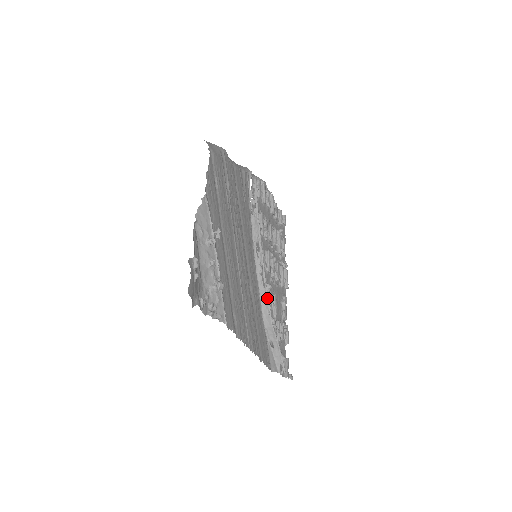
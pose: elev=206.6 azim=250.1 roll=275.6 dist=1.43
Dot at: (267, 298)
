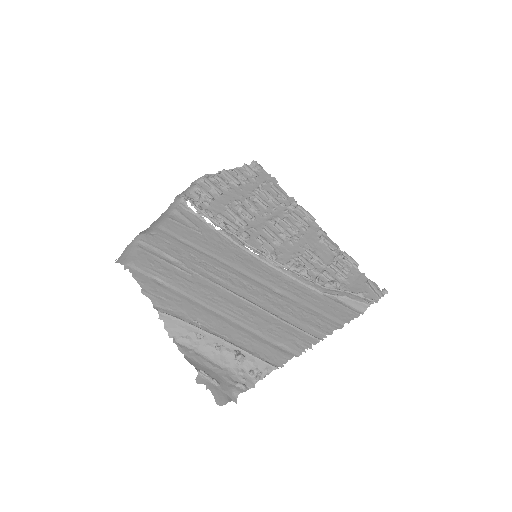
Dot at: (298, 275)
